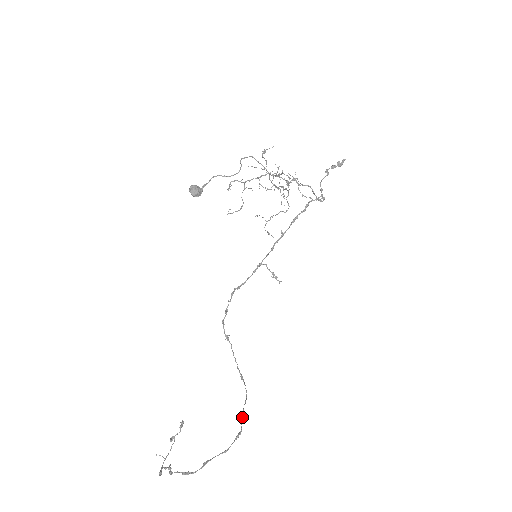
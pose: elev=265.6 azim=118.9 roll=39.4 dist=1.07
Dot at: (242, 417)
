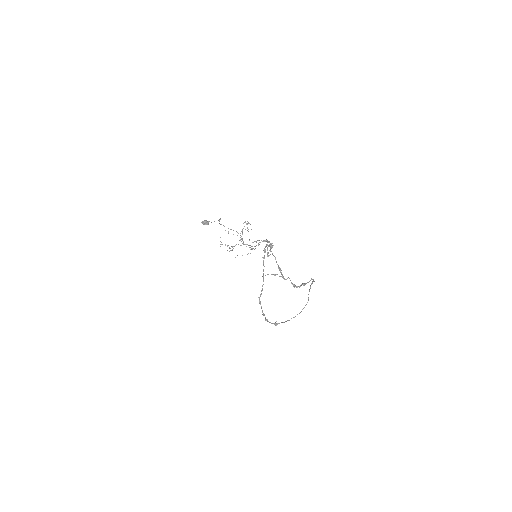
Dot at: (310, 286)
